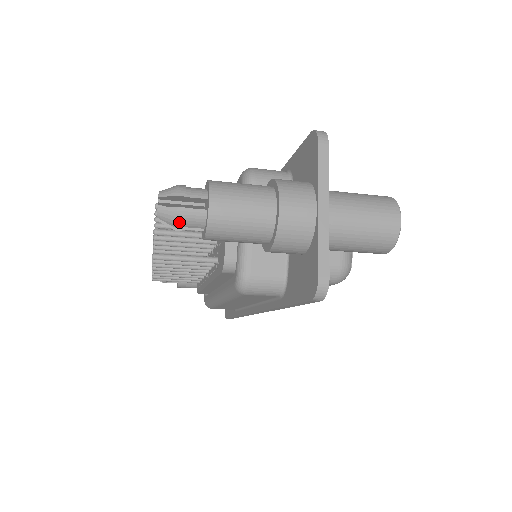
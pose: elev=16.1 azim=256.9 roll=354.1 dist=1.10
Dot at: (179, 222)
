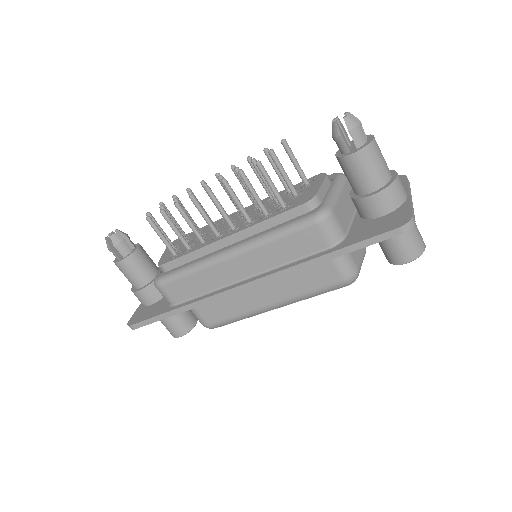
Dot at: (355, 130)
